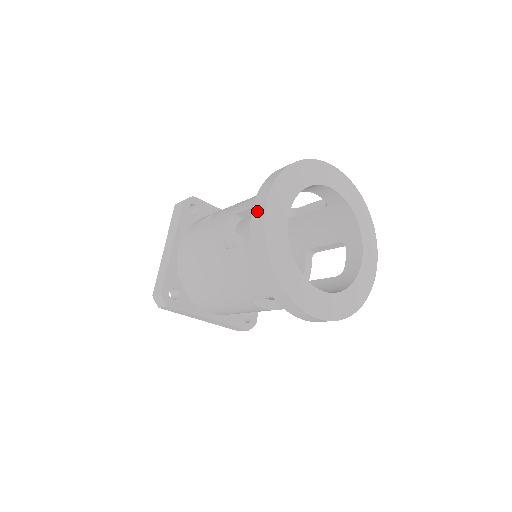
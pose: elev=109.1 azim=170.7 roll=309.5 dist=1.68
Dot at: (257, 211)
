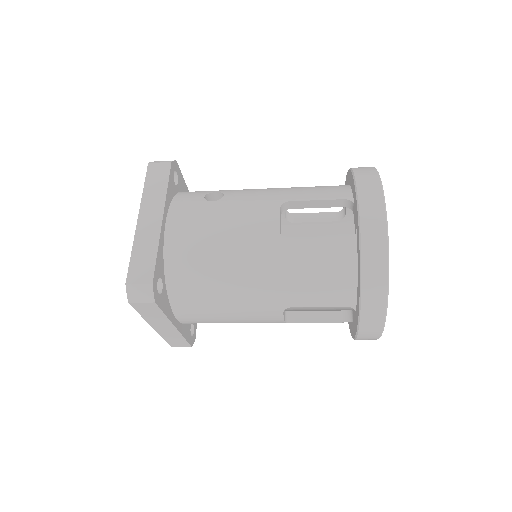
Dot at: (370, 207)
